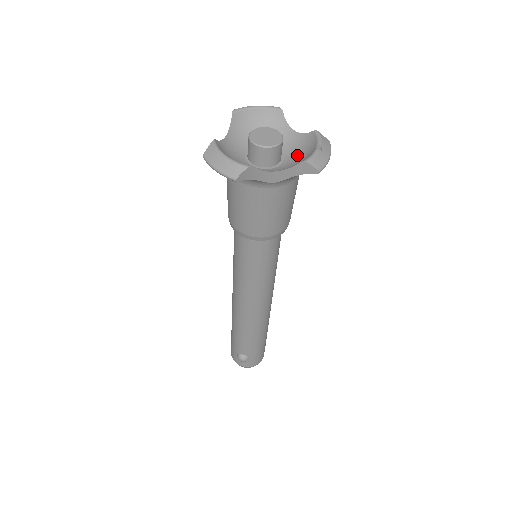
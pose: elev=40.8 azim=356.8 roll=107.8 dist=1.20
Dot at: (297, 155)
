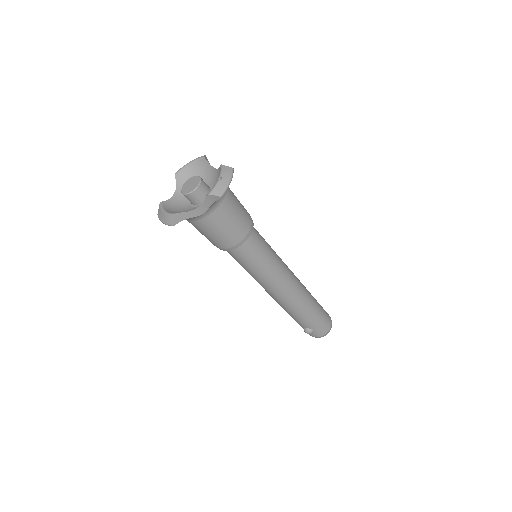
Dot at: occluded
